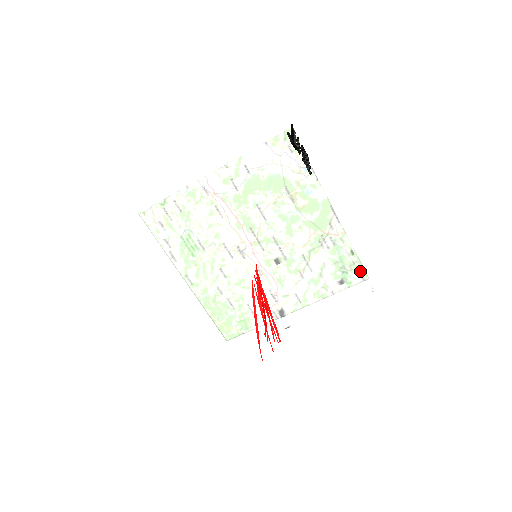
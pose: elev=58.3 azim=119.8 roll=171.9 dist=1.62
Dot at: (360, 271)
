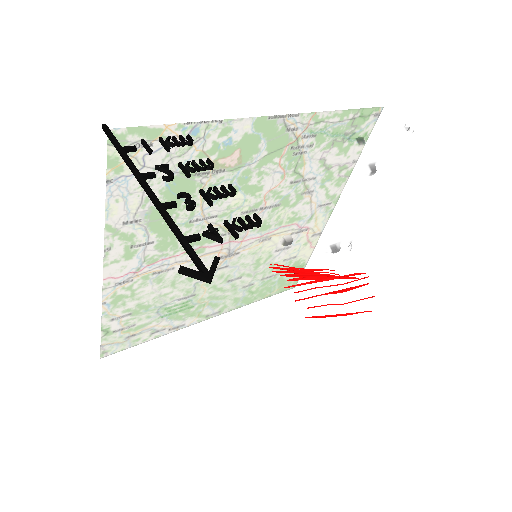
Dot at: (383, 138)
